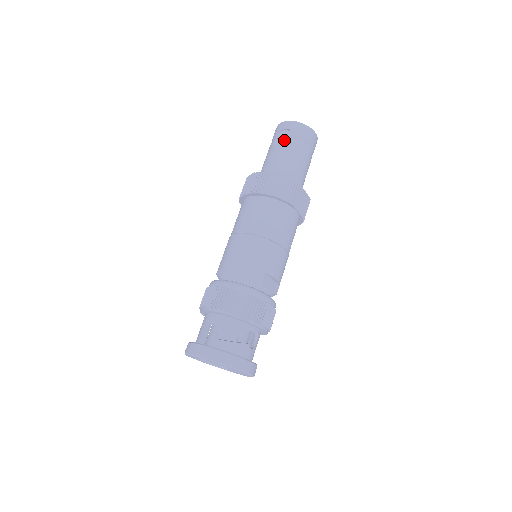
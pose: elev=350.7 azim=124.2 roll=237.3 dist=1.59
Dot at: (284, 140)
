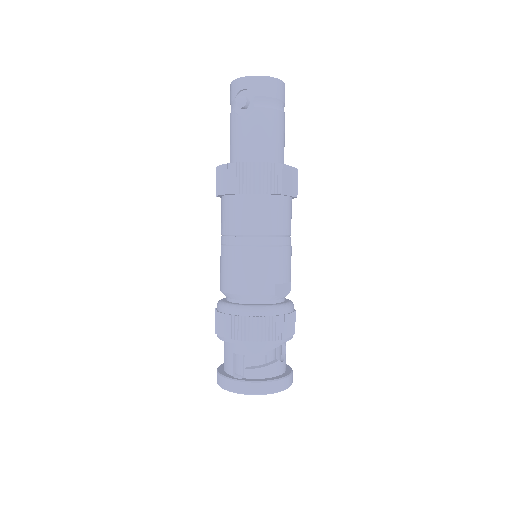
Dot at: (247, 106)
